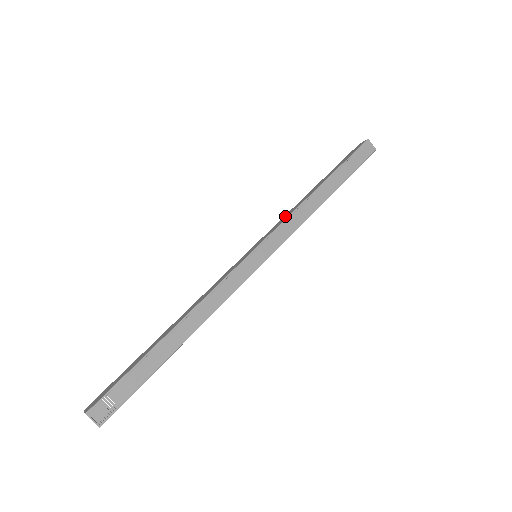
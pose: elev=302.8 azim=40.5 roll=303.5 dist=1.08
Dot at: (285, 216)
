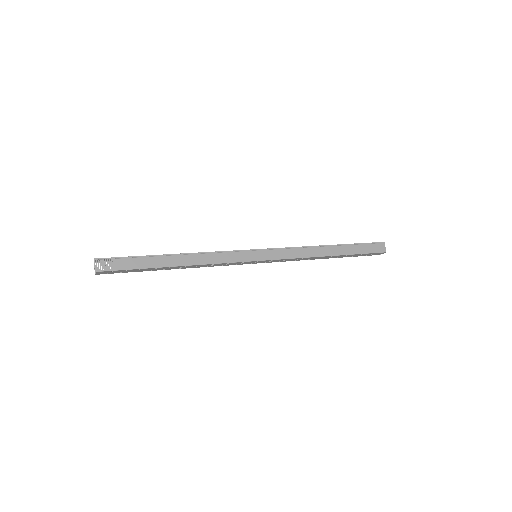
Dot at: occluded
